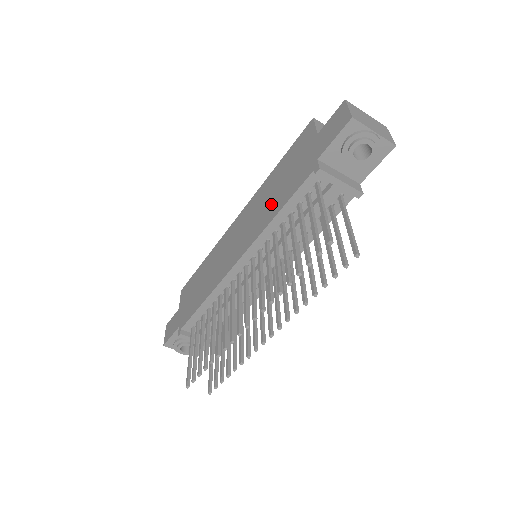
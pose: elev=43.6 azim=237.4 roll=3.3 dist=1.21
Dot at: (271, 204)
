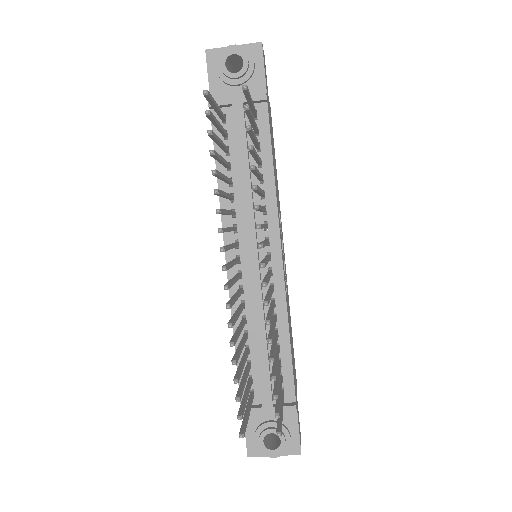
Dot at: occluded
